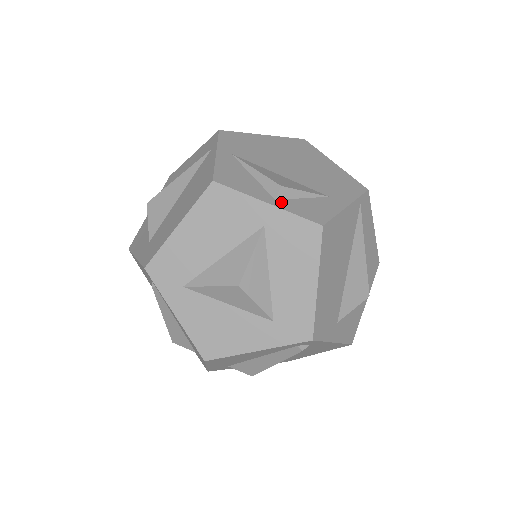
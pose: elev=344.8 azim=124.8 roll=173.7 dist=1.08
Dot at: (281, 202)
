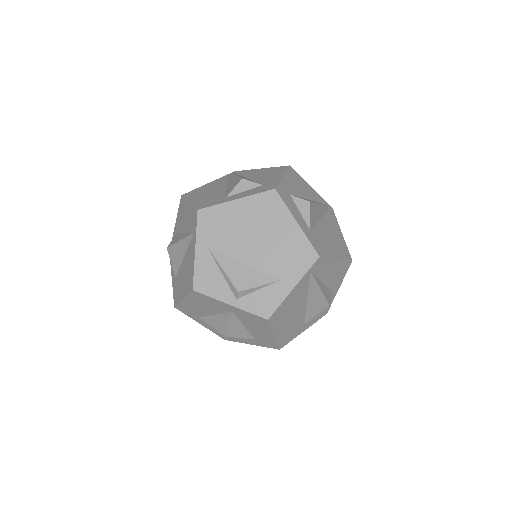
Dot at: (240, 301)
